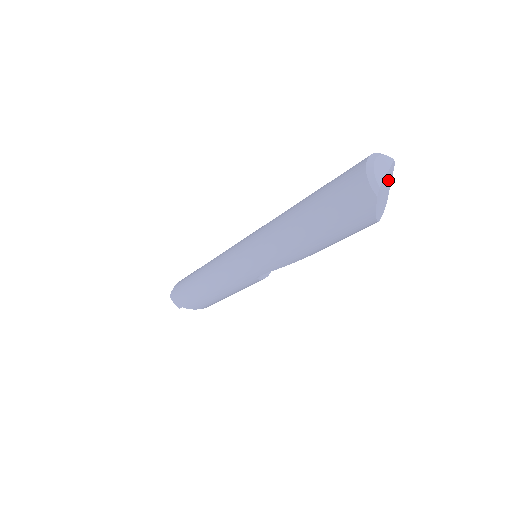
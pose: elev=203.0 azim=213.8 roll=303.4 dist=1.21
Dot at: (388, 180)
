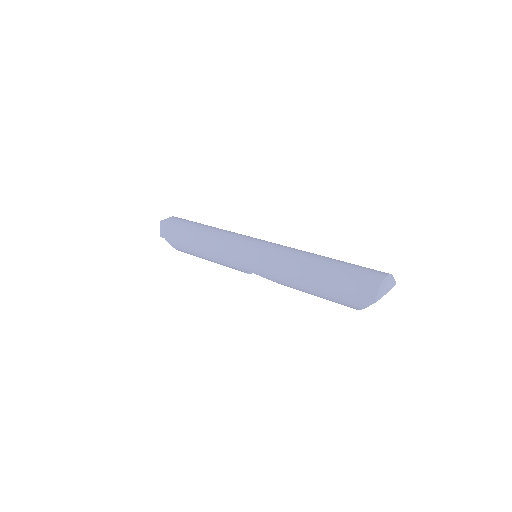
Dot at: occluded
